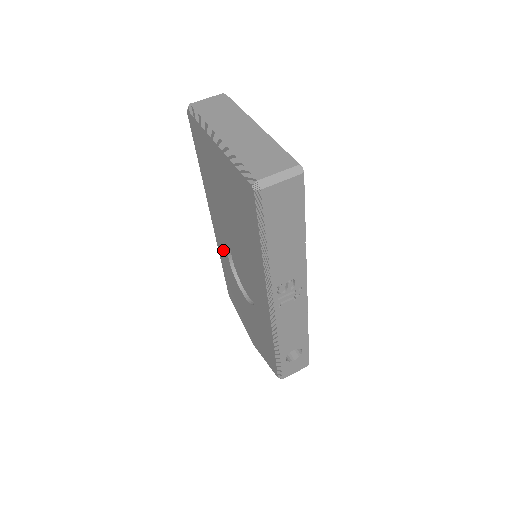
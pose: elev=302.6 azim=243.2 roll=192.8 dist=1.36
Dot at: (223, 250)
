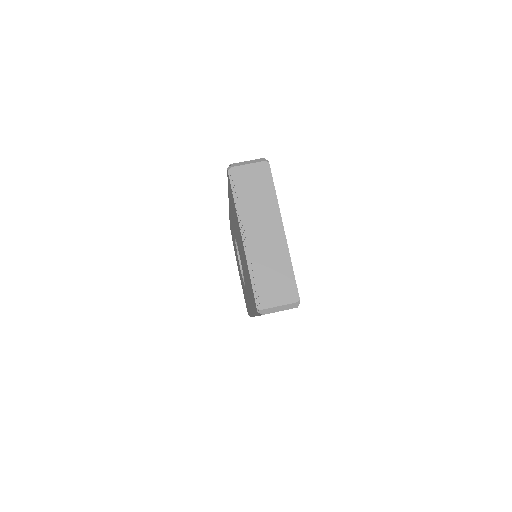
Dot at: (232, 226)
